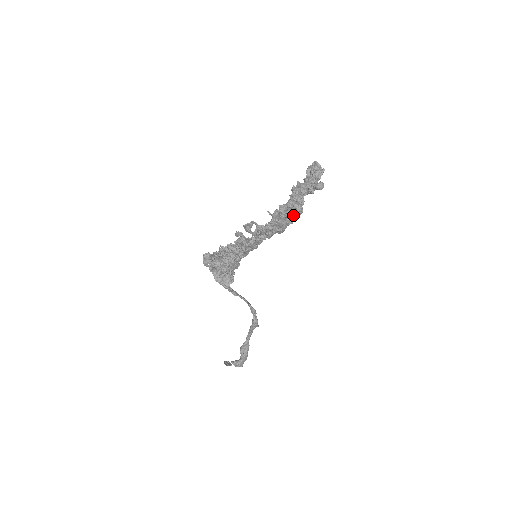
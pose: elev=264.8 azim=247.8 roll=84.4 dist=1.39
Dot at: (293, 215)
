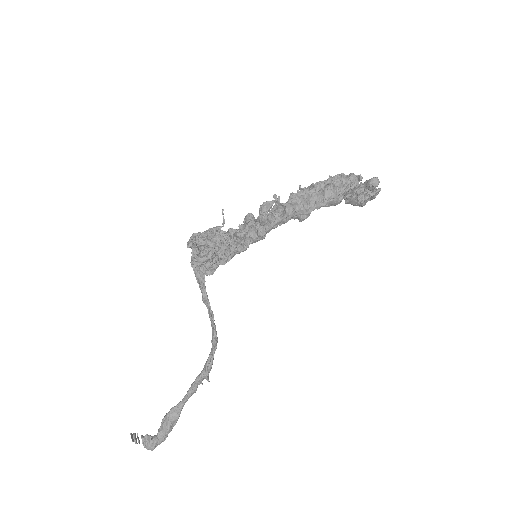
Dot at: (329, 195)
